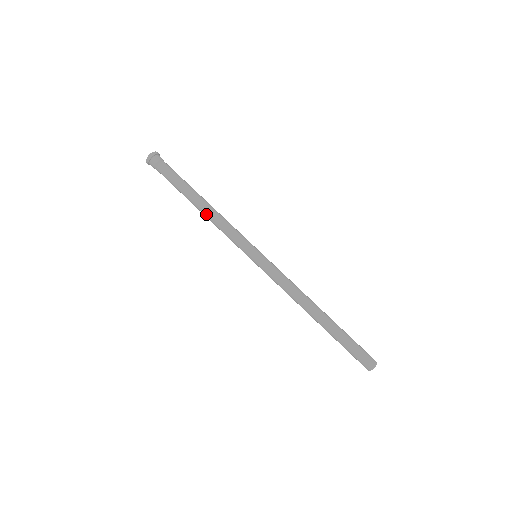
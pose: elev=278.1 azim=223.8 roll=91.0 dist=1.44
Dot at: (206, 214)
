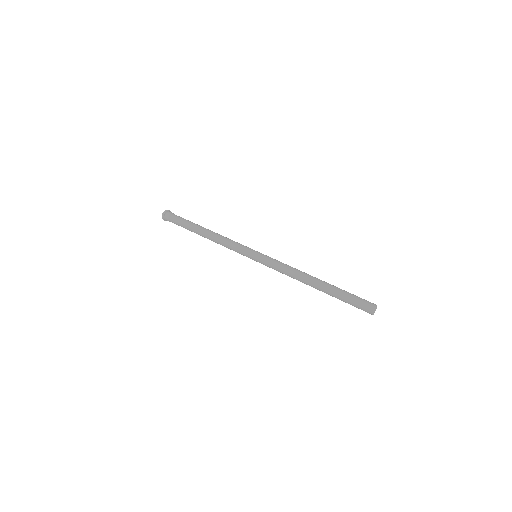
Dot at: (212, 235)
